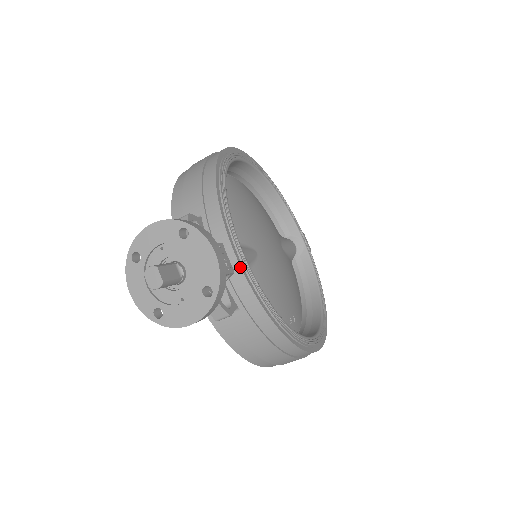
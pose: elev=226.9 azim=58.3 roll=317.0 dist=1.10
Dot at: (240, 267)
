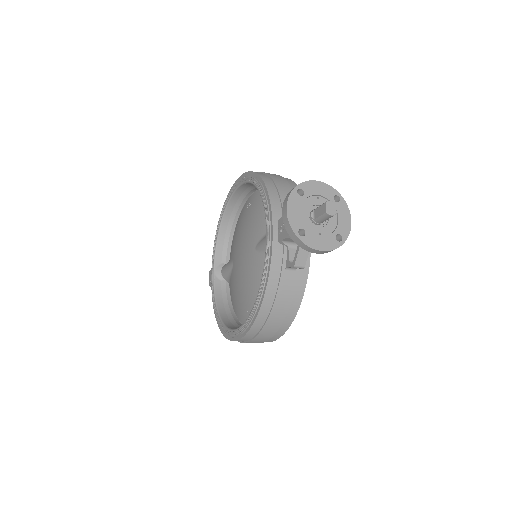
Dot at: occluded
